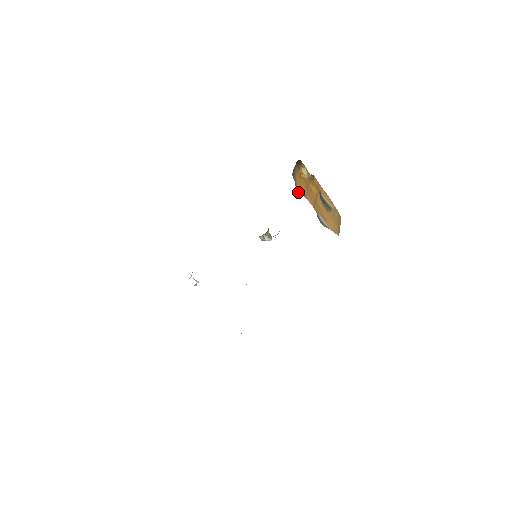
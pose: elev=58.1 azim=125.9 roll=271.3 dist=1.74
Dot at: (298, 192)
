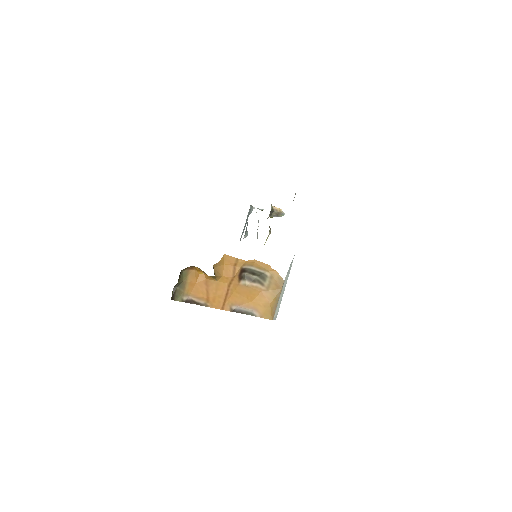
Dot at: (194, 303)
